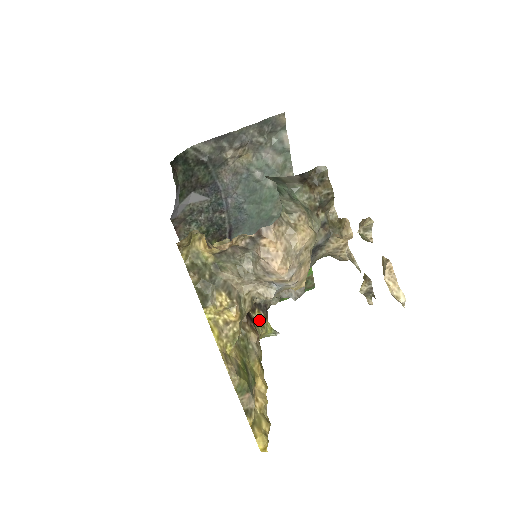
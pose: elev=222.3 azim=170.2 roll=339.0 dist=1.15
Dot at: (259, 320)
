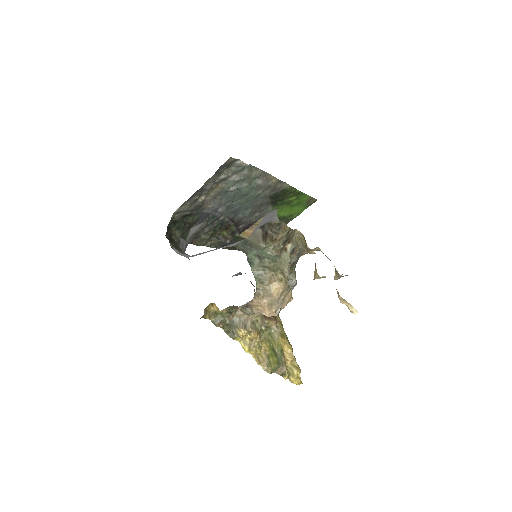
Dot at: occluded
